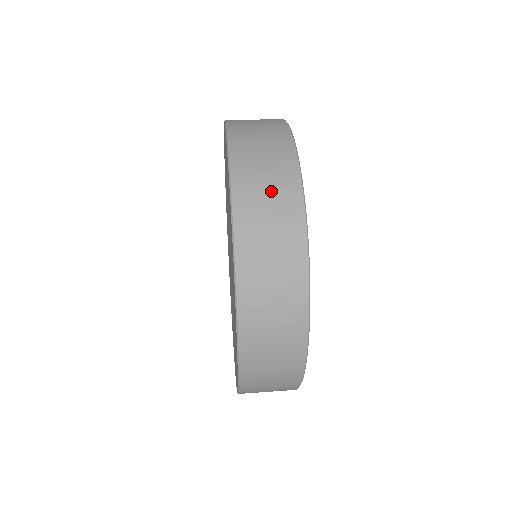
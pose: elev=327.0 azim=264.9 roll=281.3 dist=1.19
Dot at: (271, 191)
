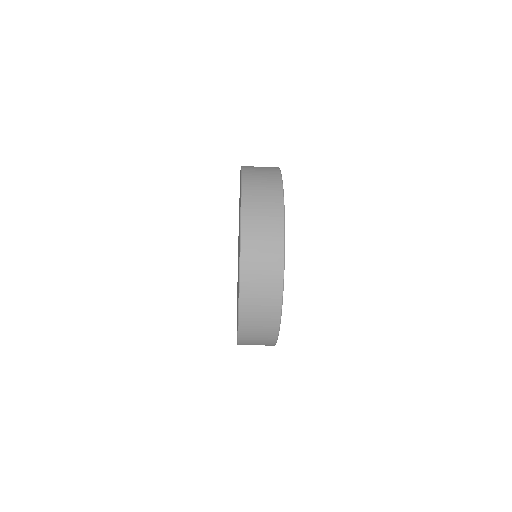
Dot at: occluded
